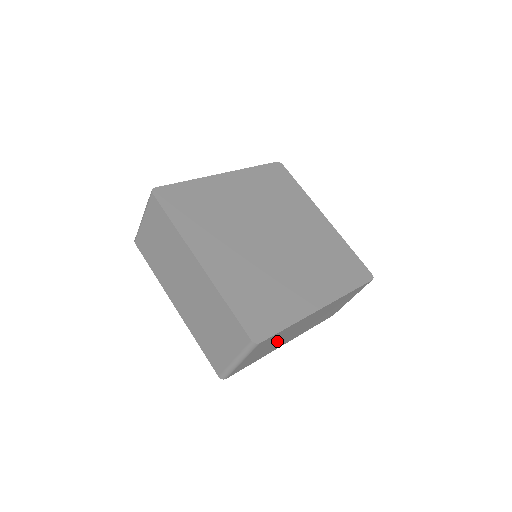
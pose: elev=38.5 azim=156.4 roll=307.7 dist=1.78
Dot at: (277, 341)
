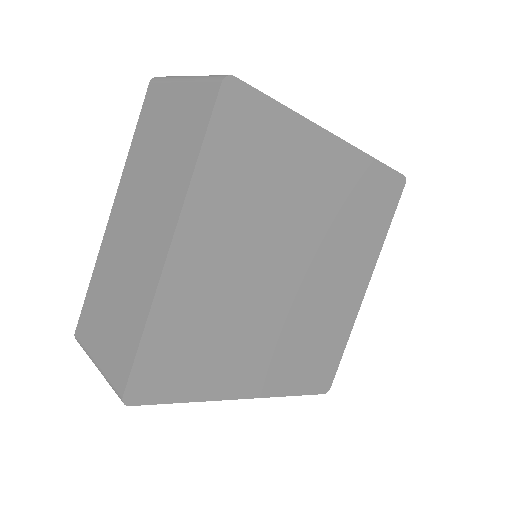
Dot at: occluded
